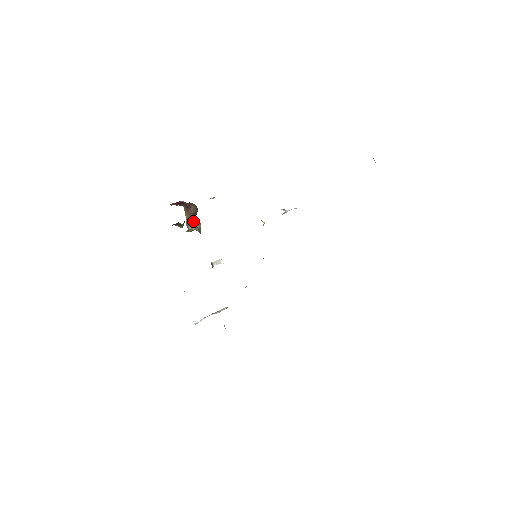
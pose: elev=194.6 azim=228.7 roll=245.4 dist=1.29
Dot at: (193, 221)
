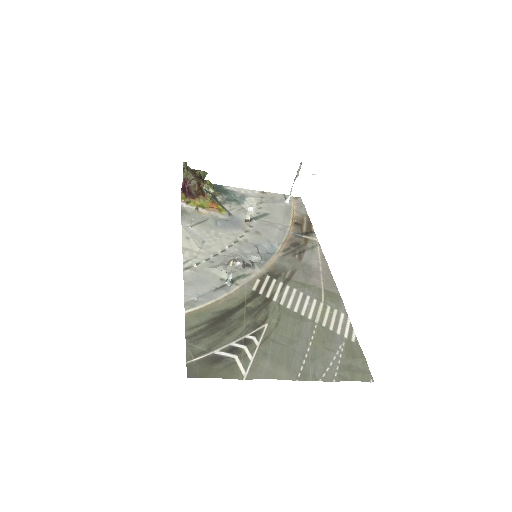
Dot at: (205, 191)
